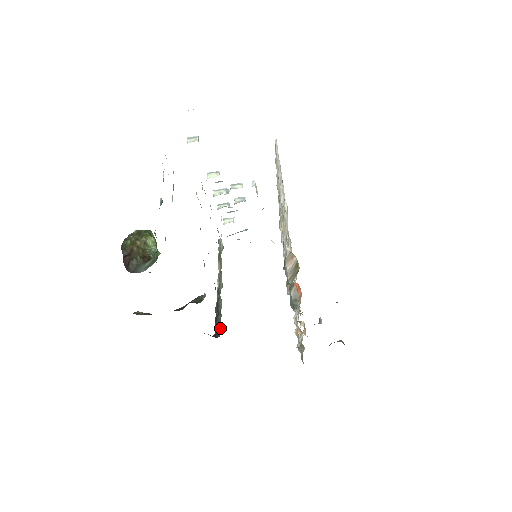
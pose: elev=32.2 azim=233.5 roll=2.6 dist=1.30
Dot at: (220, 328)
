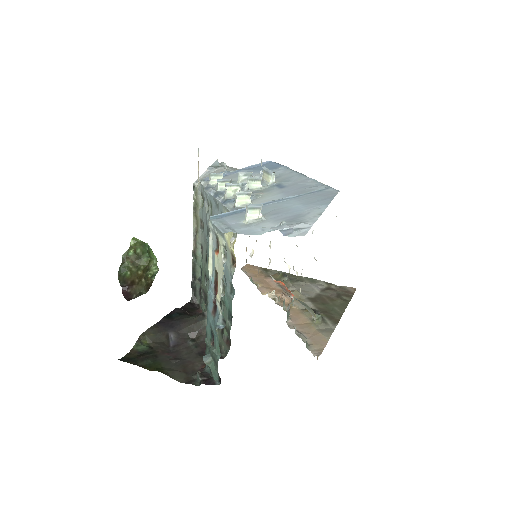
Dot at: (198, 296)
